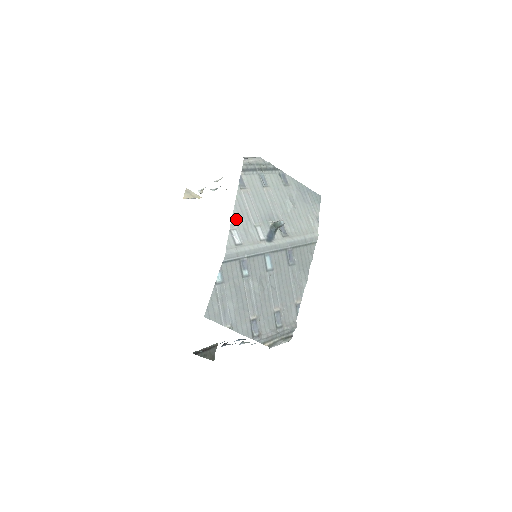
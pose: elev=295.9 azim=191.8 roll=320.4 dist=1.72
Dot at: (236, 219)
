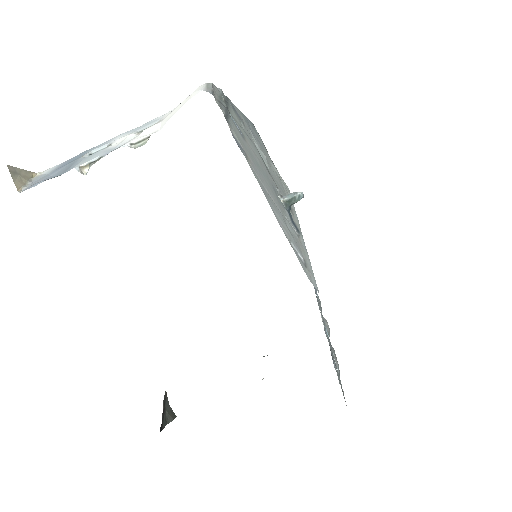
Dot at: (279, 221)
